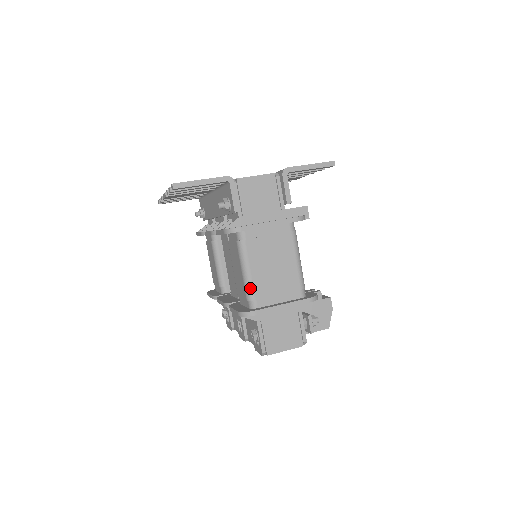
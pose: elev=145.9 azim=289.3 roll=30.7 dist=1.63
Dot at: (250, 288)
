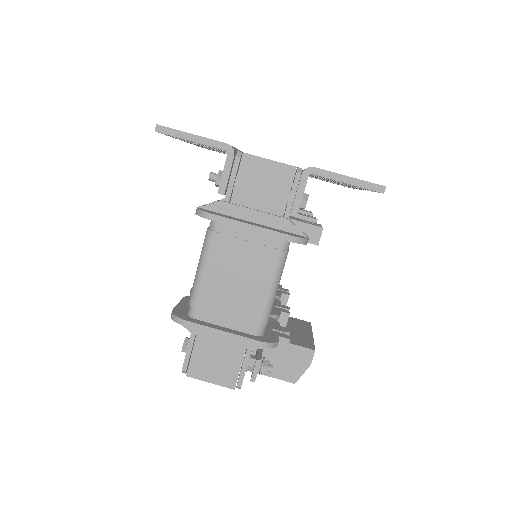
Dot at: (196, 291)
